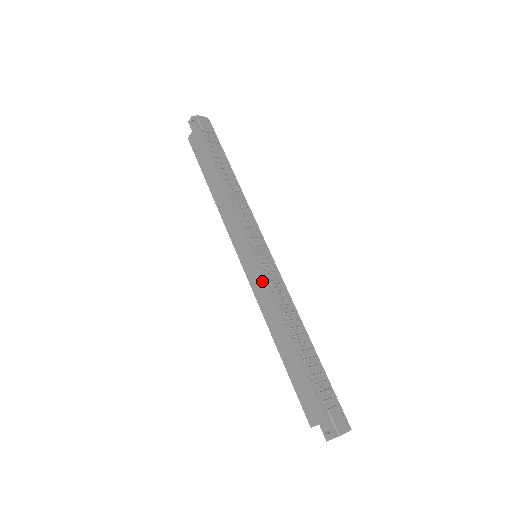
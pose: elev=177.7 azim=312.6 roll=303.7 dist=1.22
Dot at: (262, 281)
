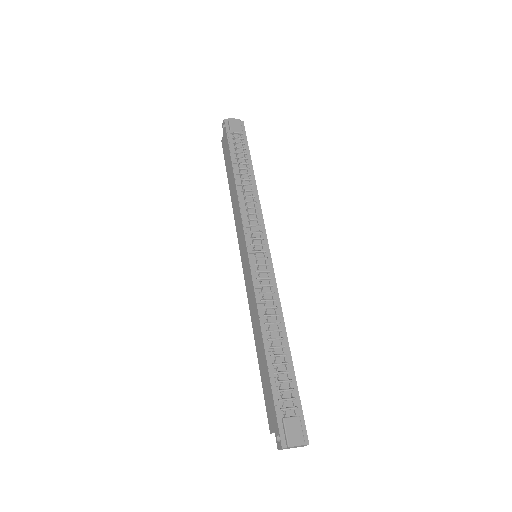
Dot at: (251, 281)
